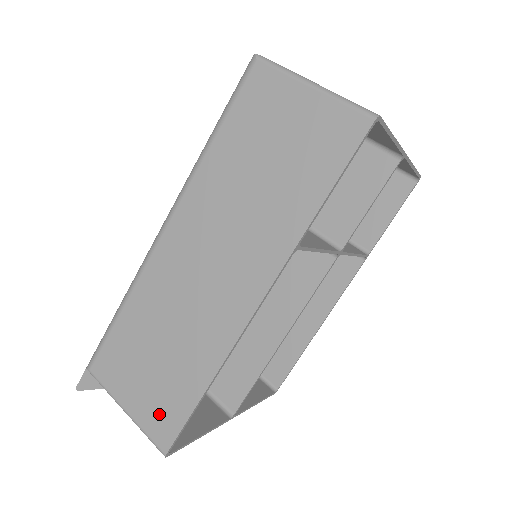
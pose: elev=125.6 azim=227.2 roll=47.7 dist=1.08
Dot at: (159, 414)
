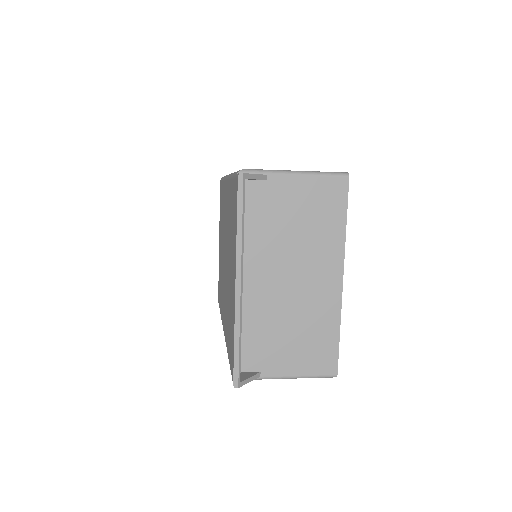
Dot at: occluded
